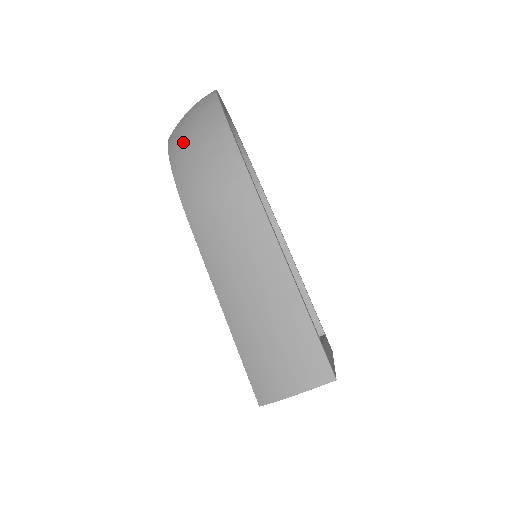
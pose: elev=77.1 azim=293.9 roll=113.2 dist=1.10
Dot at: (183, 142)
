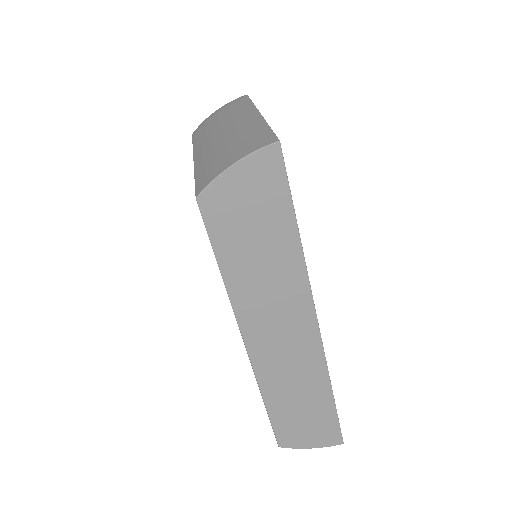
Dot at: occluded
